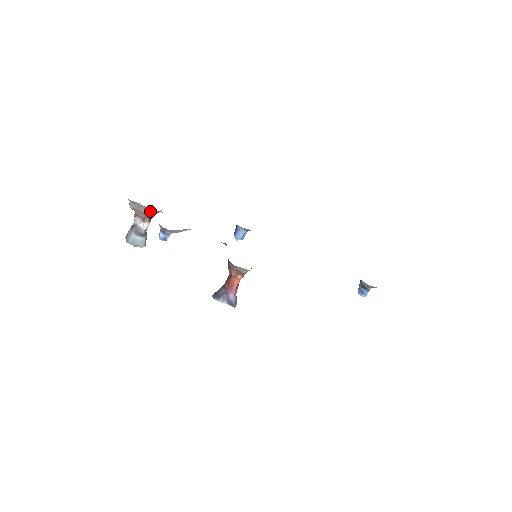
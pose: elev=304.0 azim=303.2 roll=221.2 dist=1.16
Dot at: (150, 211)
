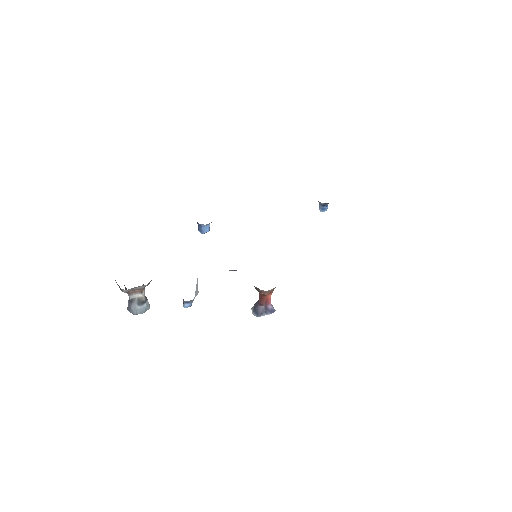
Dot at: (147, 285)
